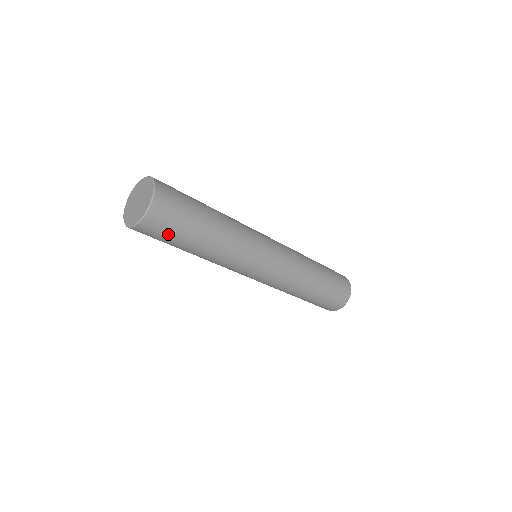
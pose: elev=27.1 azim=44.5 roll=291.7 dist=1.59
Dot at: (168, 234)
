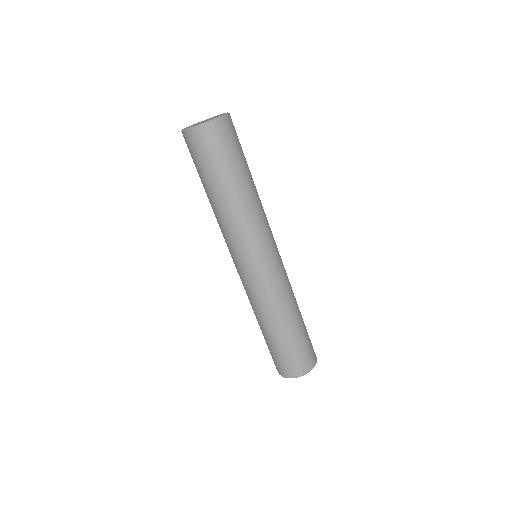
Dot at: (227, 149)
